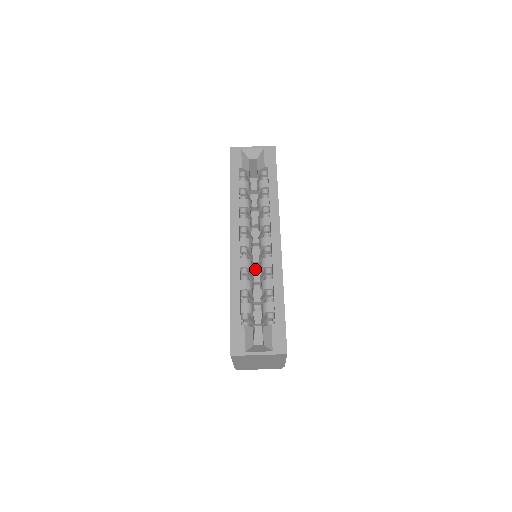
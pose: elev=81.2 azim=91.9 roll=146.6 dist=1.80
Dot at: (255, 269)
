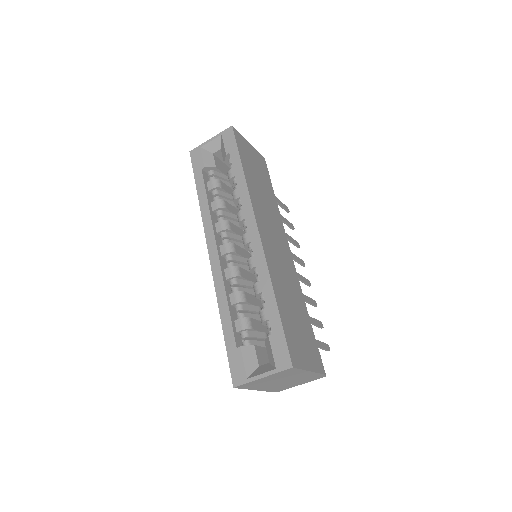
Dot at: occluded
